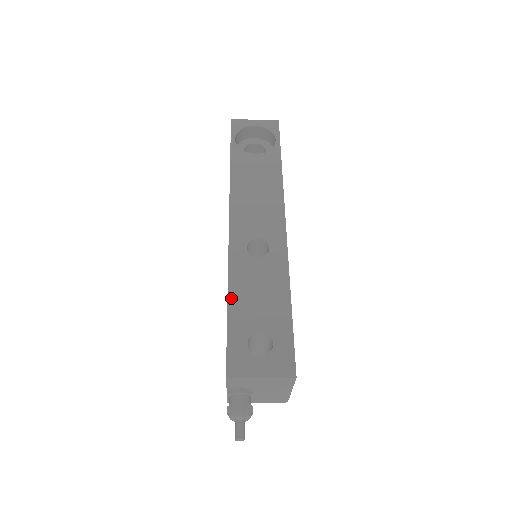
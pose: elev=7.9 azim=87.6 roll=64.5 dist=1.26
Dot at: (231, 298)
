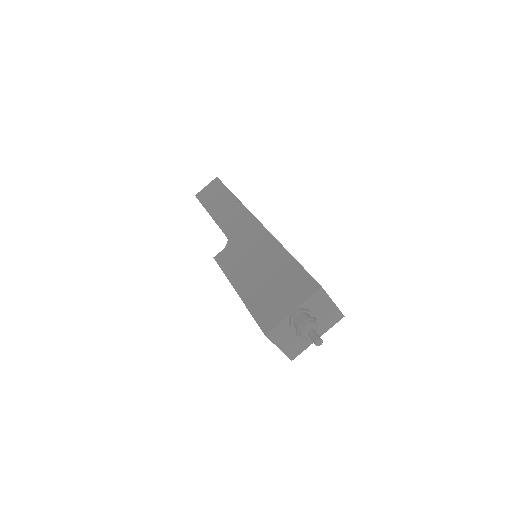
Dot at: occluded
